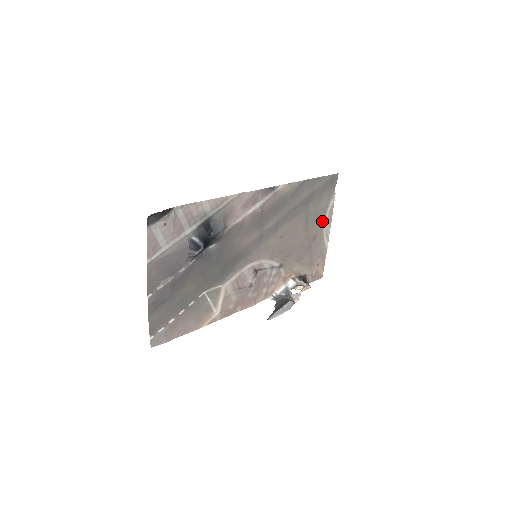
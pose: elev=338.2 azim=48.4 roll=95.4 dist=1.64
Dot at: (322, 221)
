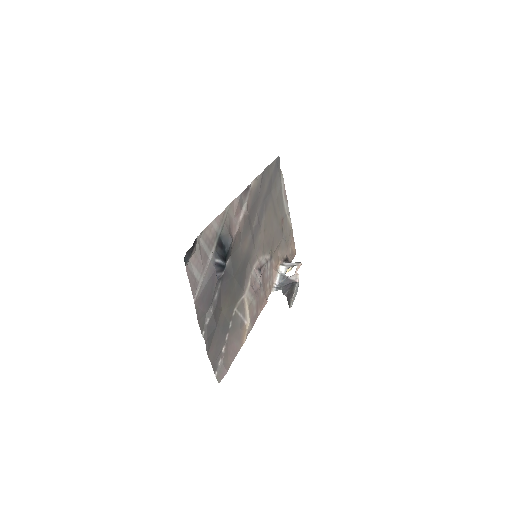
Dot at: (282, 203)
